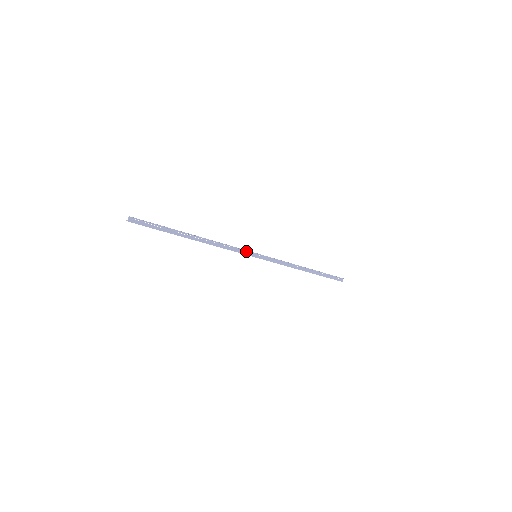
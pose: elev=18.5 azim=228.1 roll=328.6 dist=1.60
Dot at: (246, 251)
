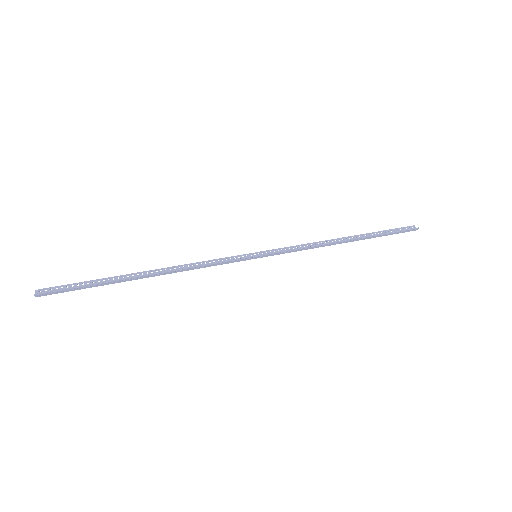
Dot at: (237, 259)
